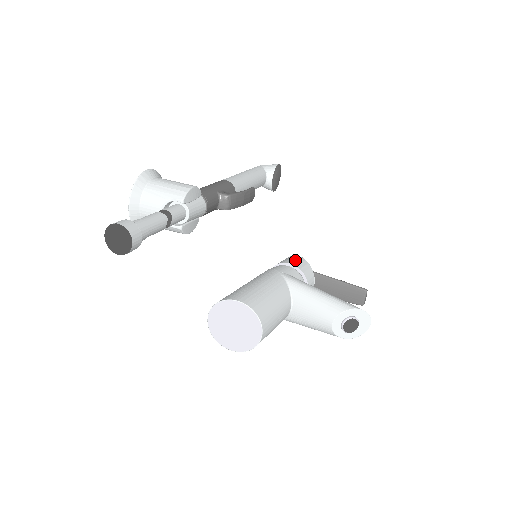
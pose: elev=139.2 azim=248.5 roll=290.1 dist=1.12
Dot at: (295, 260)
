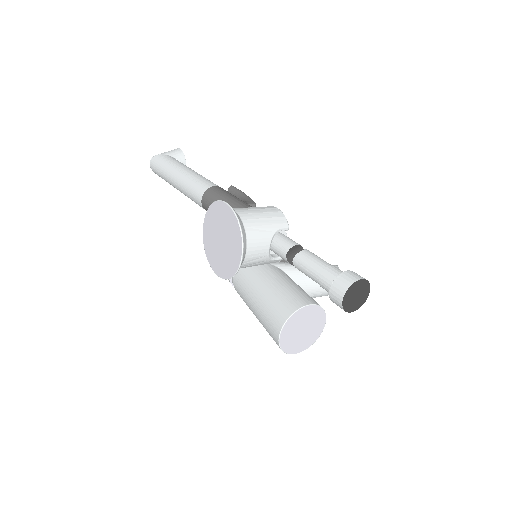
Dot at: occluded
